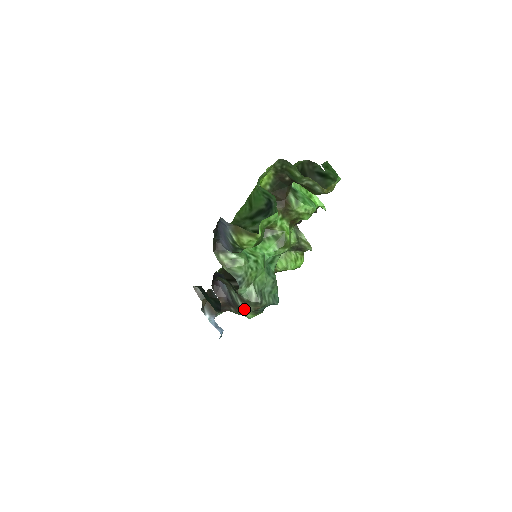
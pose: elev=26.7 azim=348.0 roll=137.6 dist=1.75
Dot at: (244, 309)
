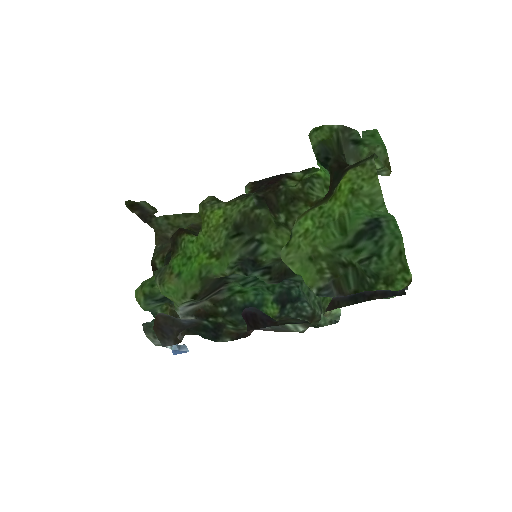
Dot at: occluded
